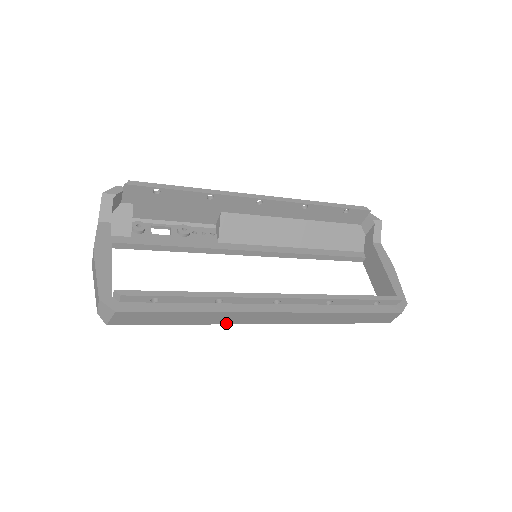
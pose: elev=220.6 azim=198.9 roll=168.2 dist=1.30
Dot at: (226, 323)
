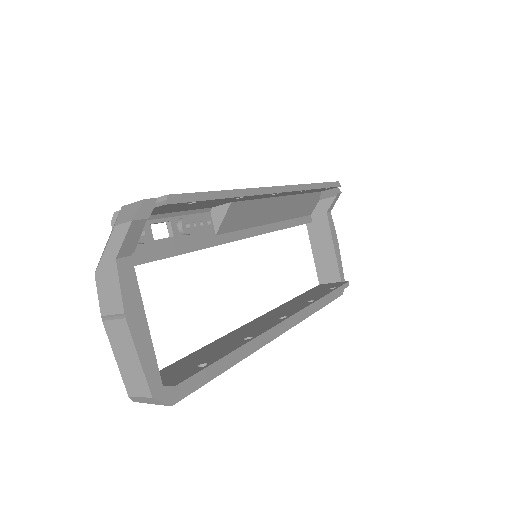
Dot at: occluded
